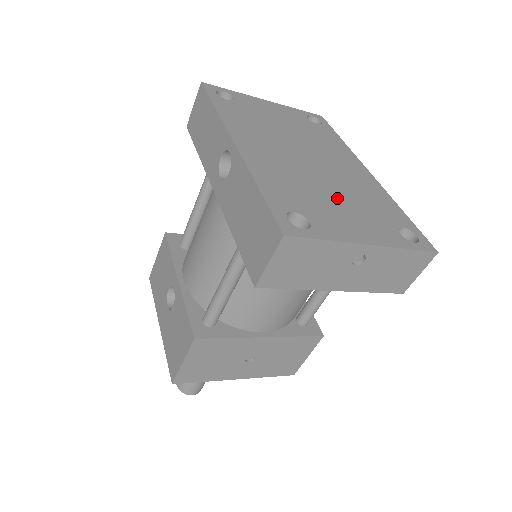
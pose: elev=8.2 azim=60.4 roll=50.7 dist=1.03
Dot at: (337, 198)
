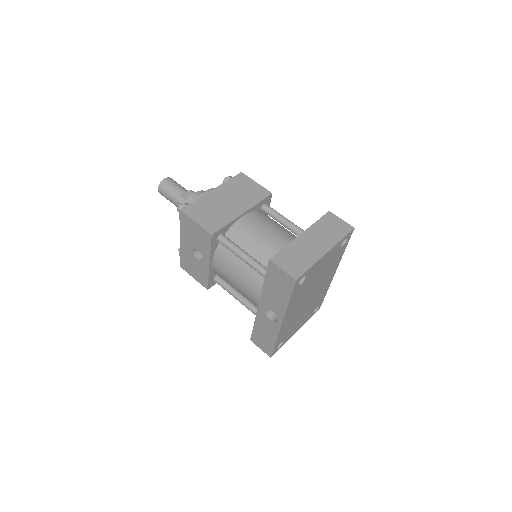
Dot at: (303, 316)
